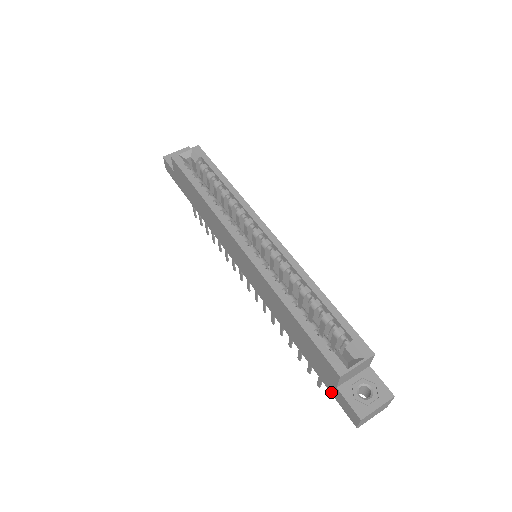
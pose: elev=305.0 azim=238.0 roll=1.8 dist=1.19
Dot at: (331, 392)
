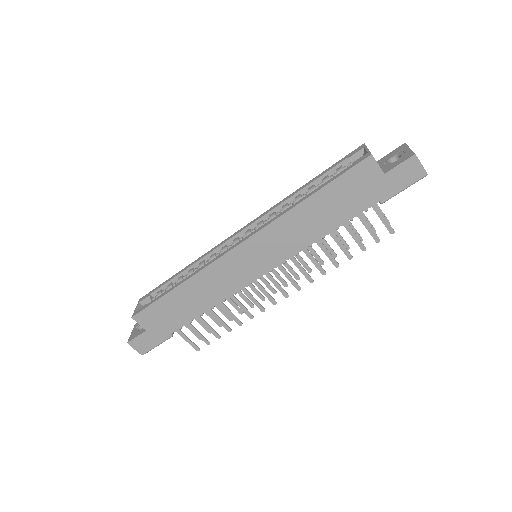
Dot at: (391, 191)
